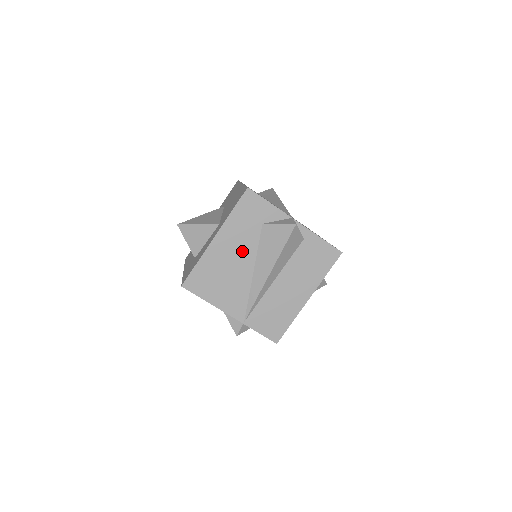
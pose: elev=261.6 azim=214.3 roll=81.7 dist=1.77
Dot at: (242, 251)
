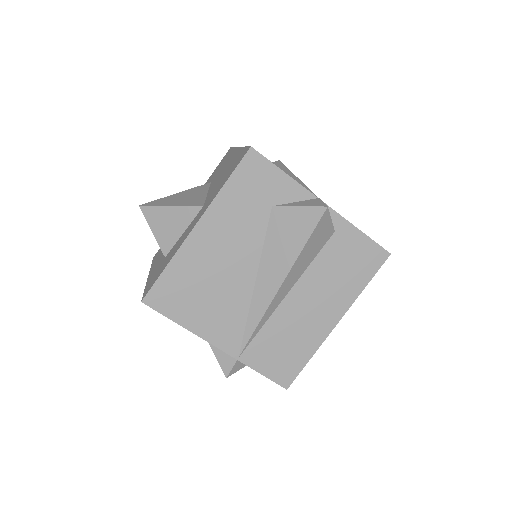
Dot at: (239, 248)
